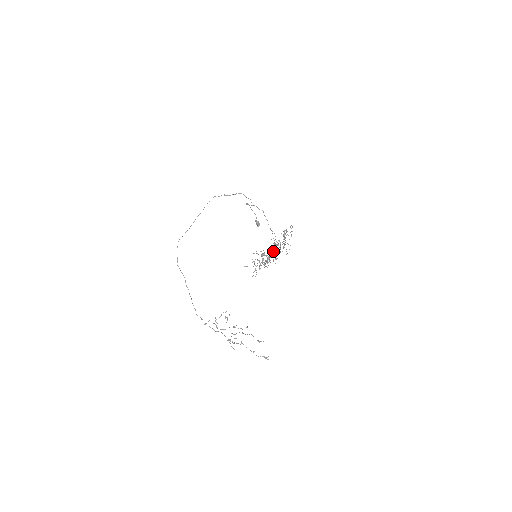
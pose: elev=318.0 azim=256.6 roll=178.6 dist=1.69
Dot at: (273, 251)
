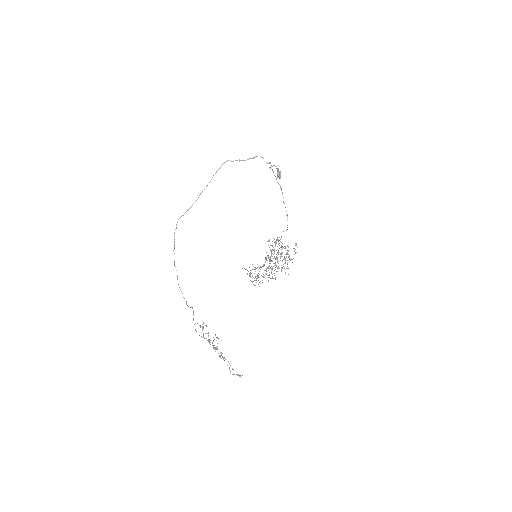
Dot at: (268, 277)
